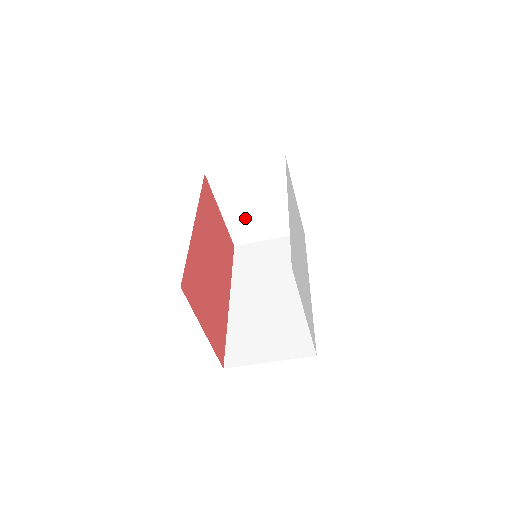
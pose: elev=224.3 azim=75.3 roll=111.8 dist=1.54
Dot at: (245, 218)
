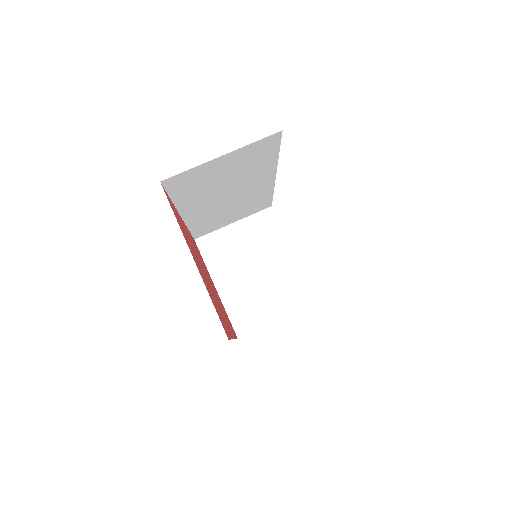
Dot at: (244, 292)
